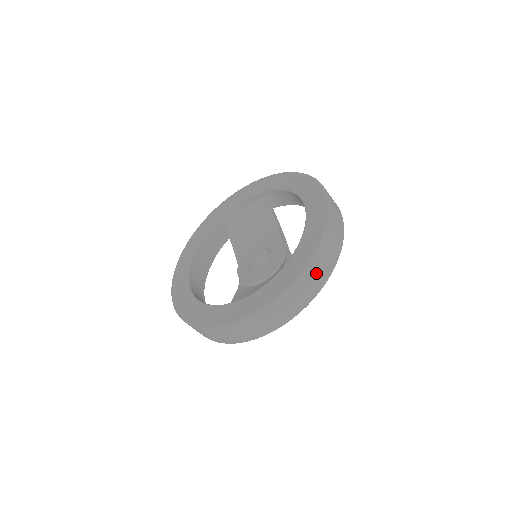
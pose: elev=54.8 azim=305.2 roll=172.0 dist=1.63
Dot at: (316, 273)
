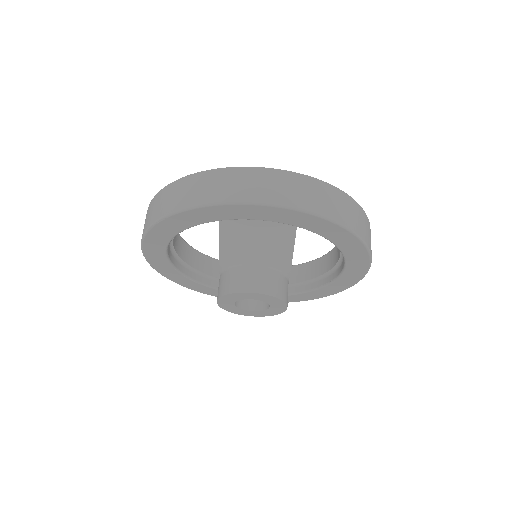
Dot at: (345, 207)
